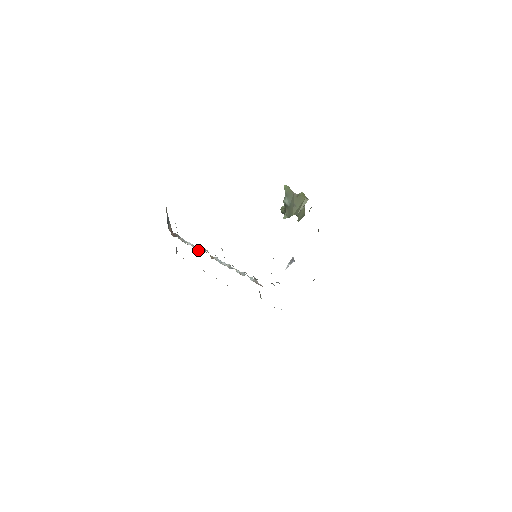
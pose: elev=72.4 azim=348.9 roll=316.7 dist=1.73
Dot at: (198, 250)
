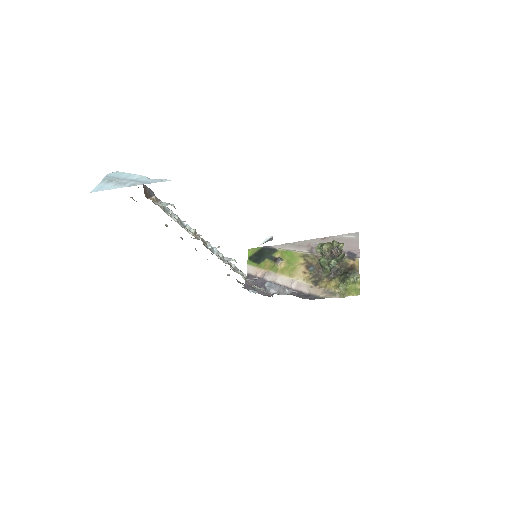
Dot at: (188, 231)
